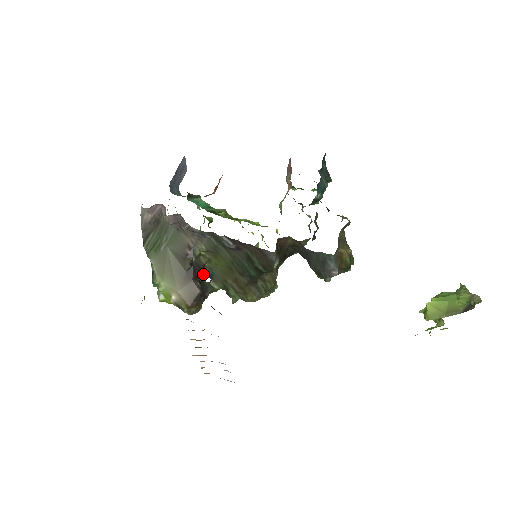
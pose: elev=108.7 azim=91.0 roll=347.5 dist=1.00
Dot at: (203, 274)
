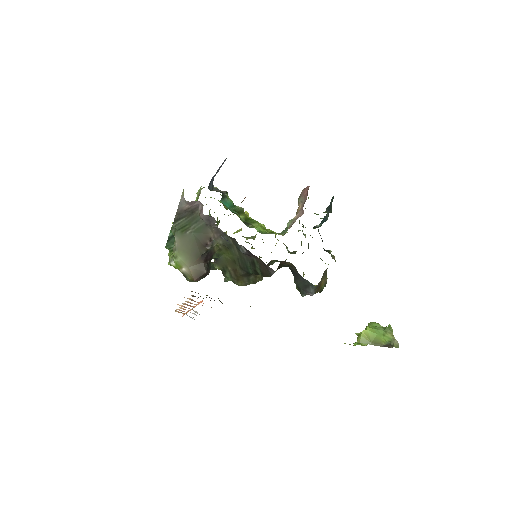
Dot at: (212, 258)
